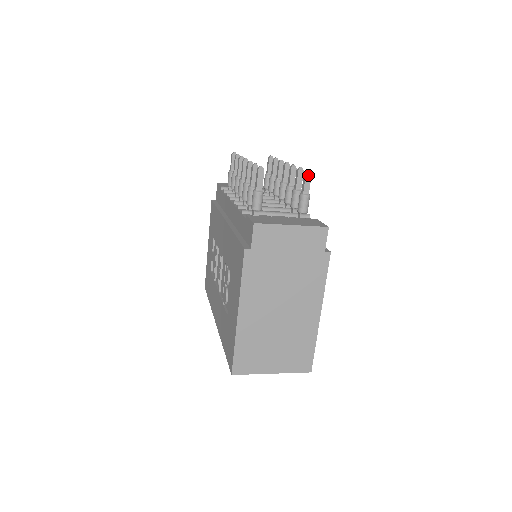
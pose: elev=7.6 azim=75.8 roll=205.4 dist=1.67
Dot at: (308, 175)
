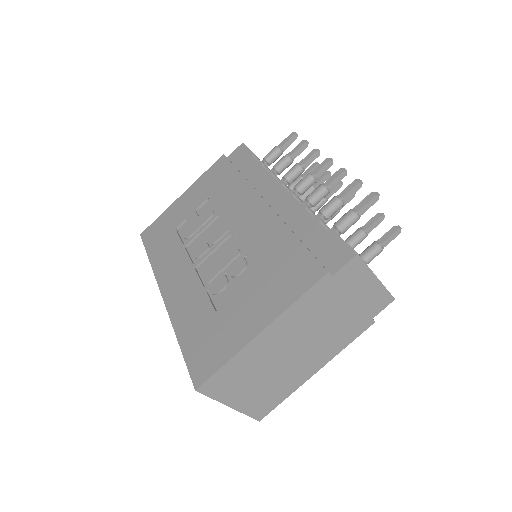
Dot at: (398, 232)
